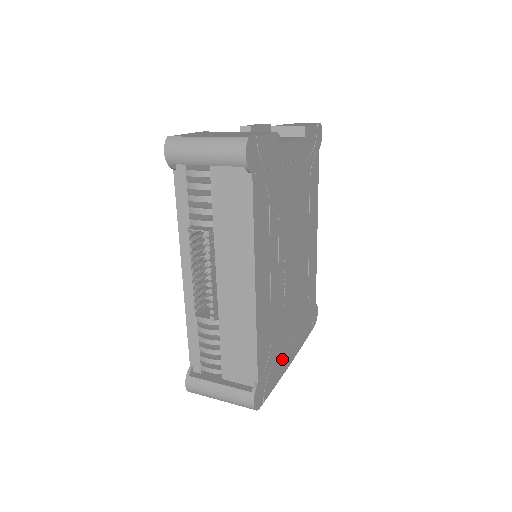
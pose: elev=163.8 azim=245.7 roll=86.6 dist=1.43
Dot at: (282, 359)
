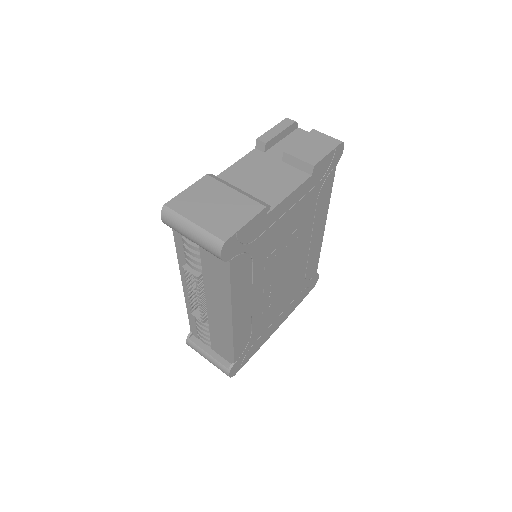
Dot at: (265, 334)
